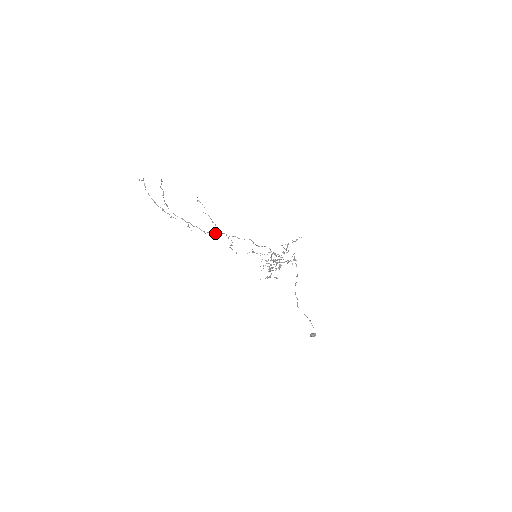
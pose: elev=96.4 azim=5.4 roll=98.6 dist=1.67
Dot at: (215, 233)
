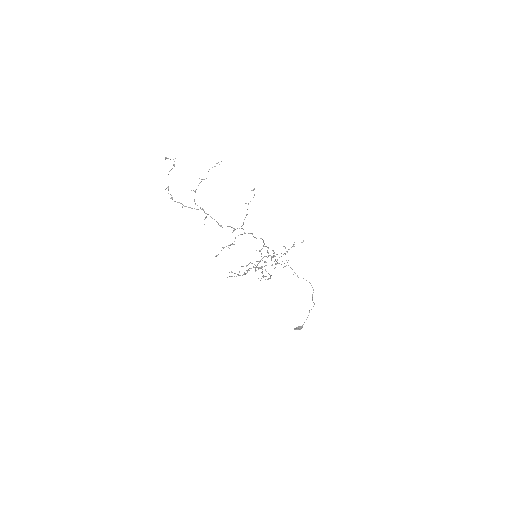
Dot at: (234, 228)
